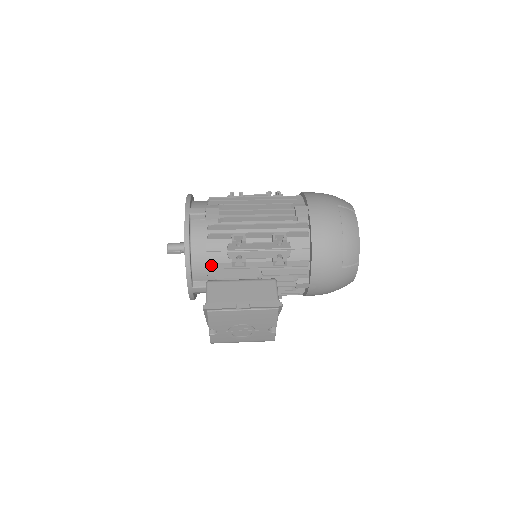
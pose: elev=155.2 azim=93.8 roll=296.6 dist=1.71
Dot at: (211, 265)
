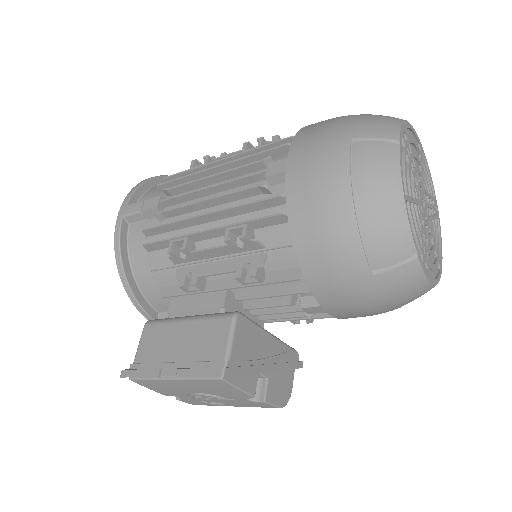
Dot at: (162, 291)
